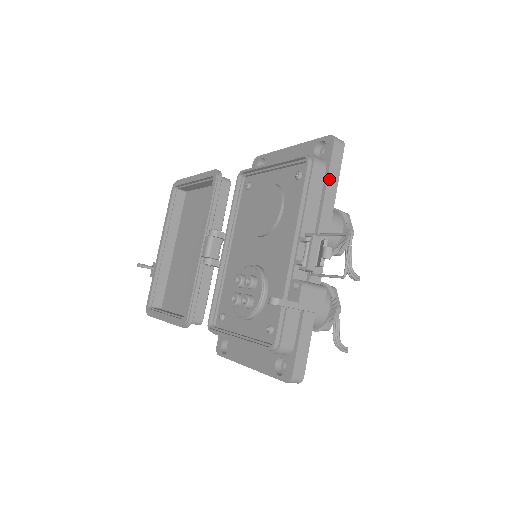
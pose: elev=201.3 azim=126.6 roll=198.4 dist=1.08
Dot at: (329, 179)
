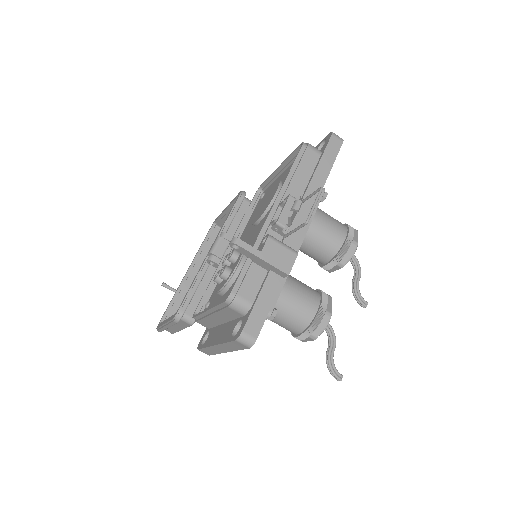
Dot at: (321, 163)
